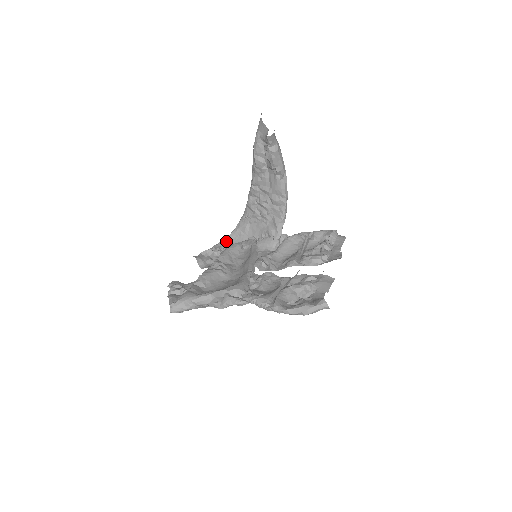
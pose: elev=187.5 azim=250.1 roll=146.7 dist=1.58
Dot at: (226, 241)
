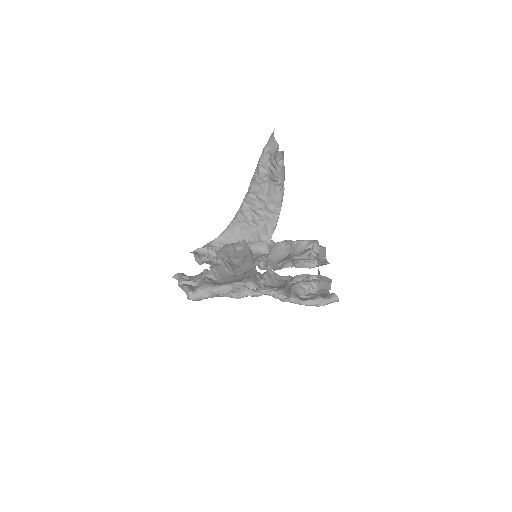
Dot at: occluded
